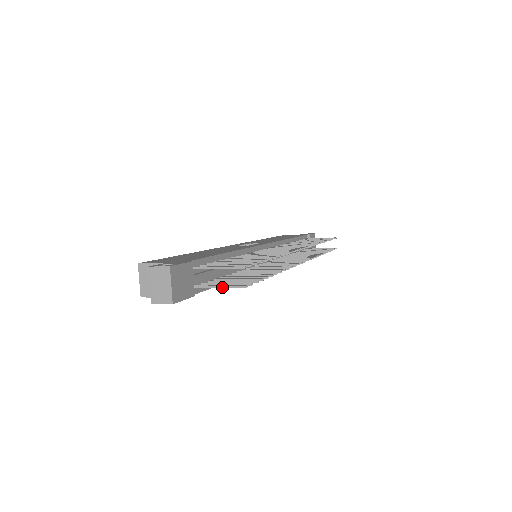
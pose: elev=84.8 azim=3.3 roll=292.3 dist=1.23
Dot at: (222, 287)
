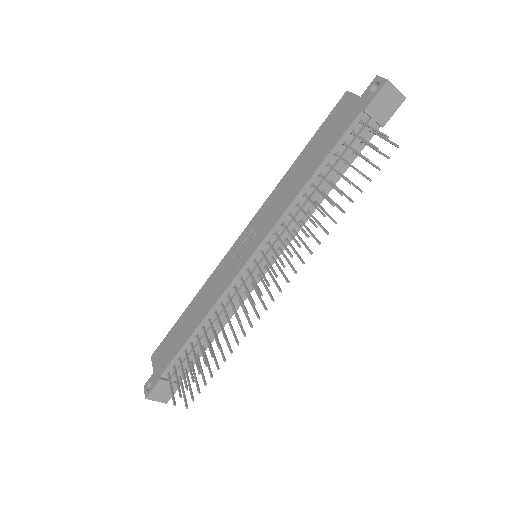
Dot at: (183, 394)
